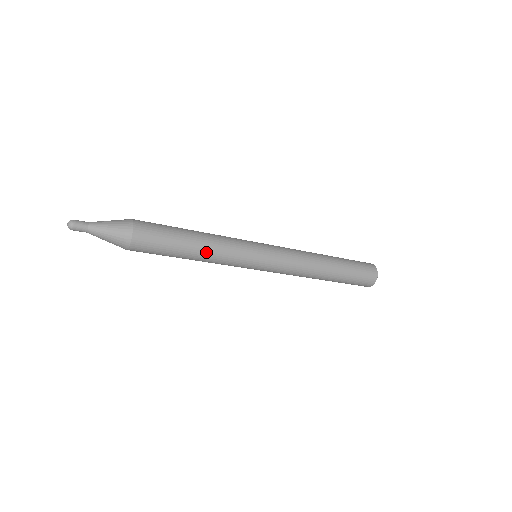
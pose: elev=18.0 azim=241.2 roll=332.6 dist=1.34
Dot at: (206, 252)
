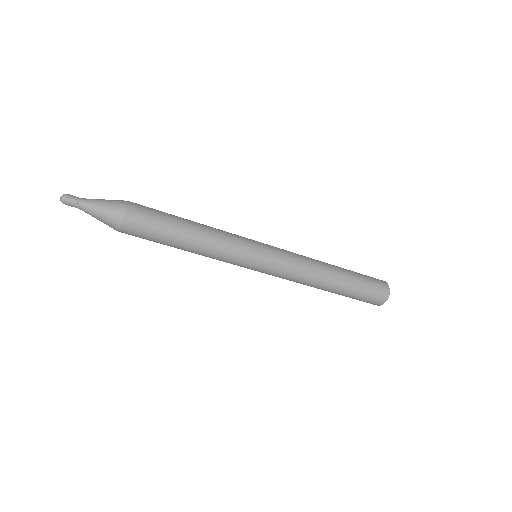
Dot at: (201, 242)
